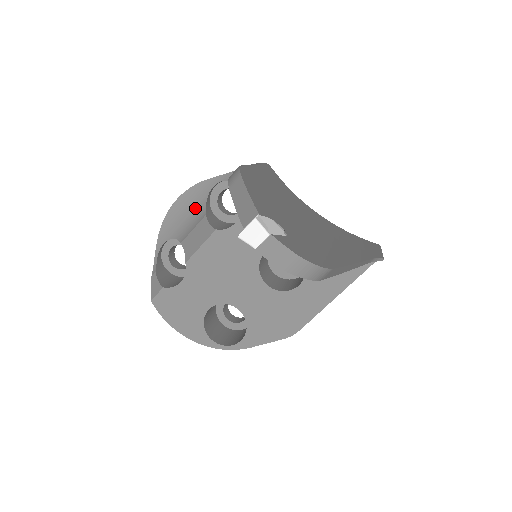
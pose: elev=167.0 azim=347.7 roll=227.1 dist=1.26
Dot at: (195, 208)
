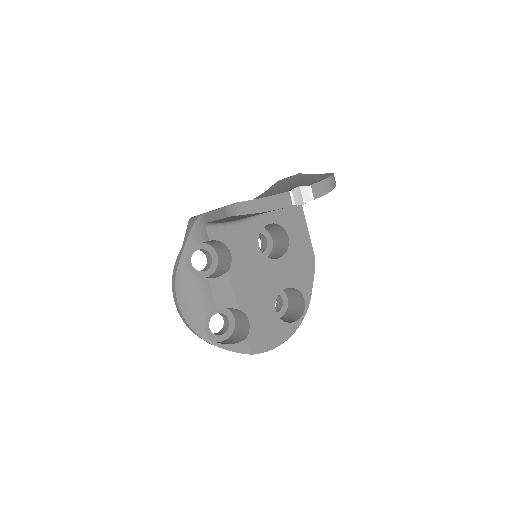
Dot at: (194, 288)
